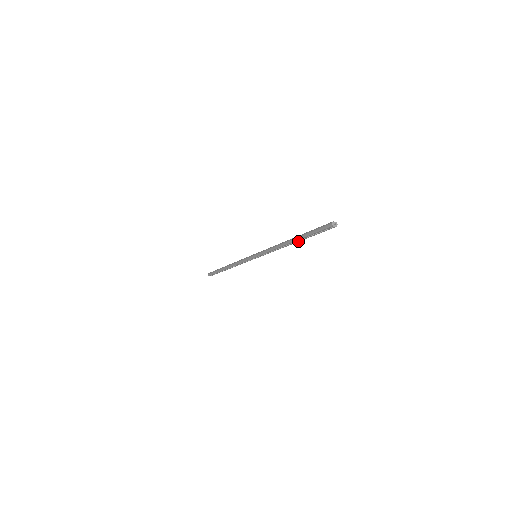
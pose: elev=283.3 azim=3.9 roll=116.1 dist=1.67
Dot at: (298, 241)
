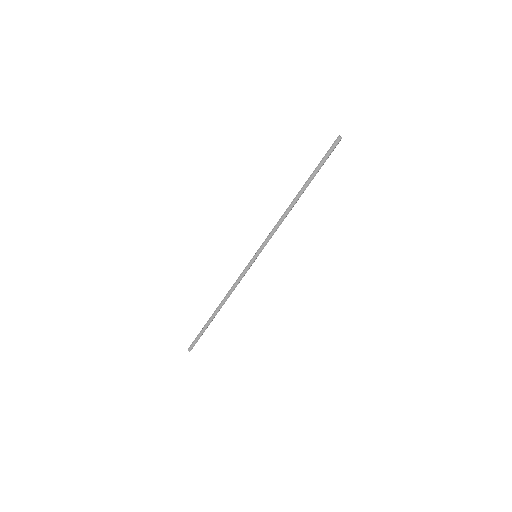
Dot at: occluded
